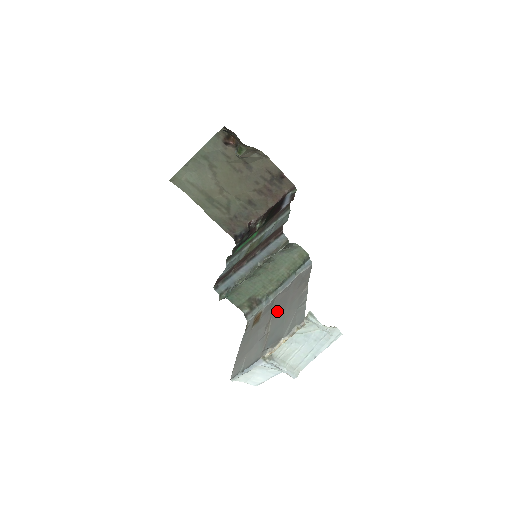
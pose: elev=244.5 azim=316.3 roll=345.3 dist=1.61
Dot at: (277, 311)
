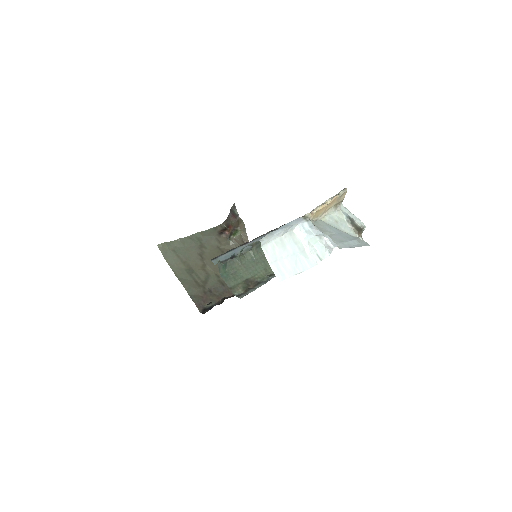
Dot at: occluded
